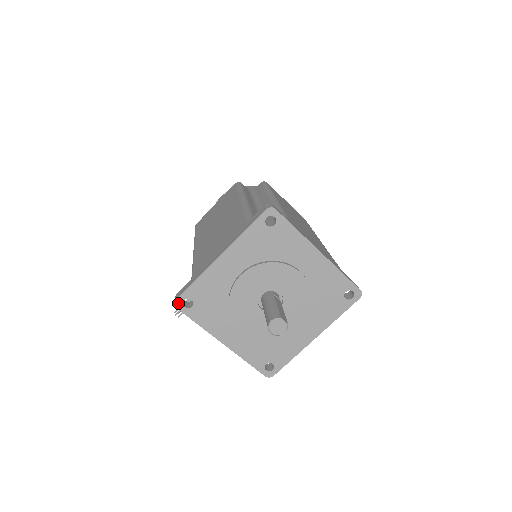
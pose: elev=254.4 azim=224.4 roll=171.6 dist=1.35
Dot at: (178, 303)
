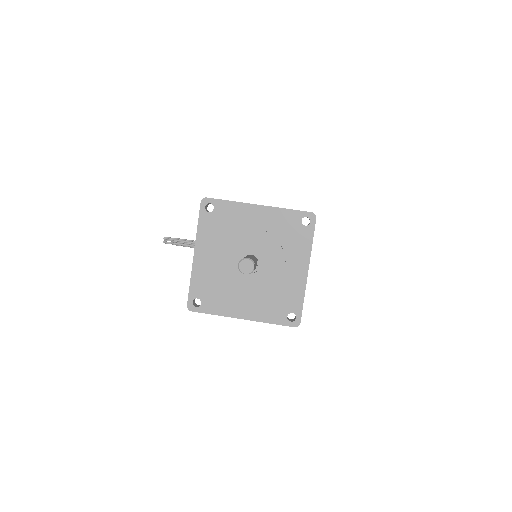
Dot at: (205, 201)
